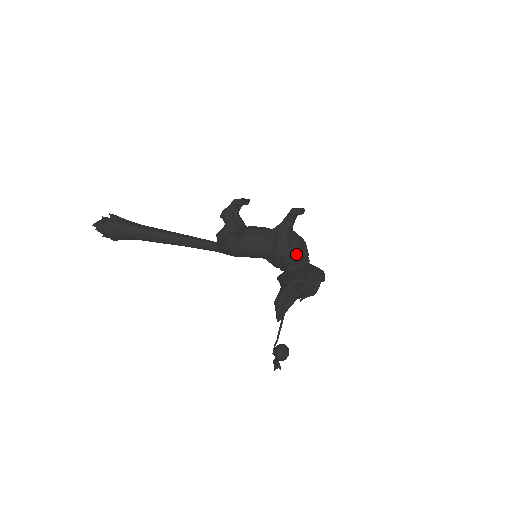
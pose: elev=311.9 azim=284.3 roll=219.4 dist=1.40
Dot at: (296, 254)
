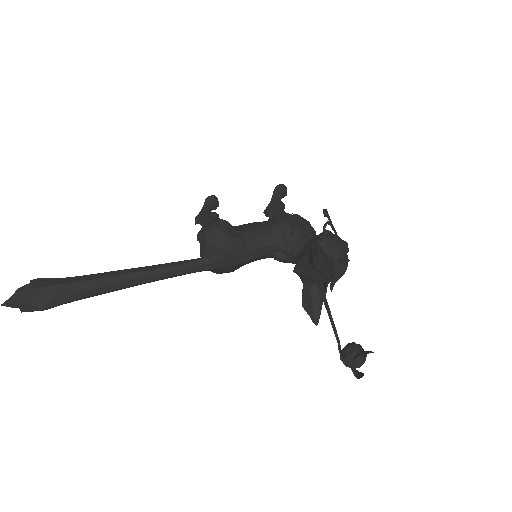
Dot at: (304, 221)
